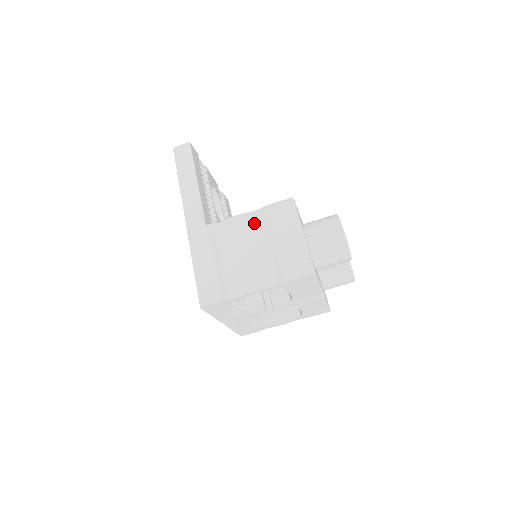
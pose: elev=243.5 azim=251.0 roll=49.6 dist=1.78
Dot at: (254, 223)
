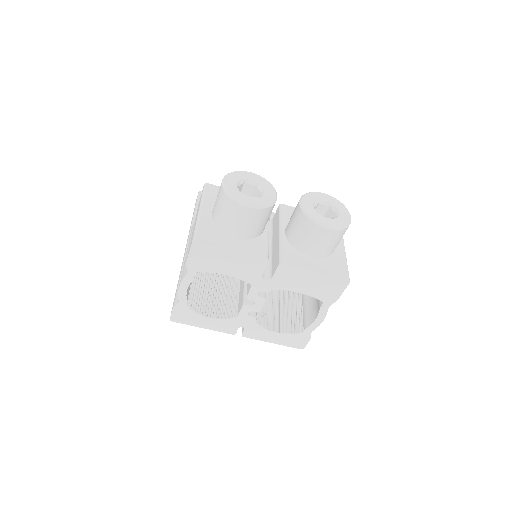
Dot at: occluded
